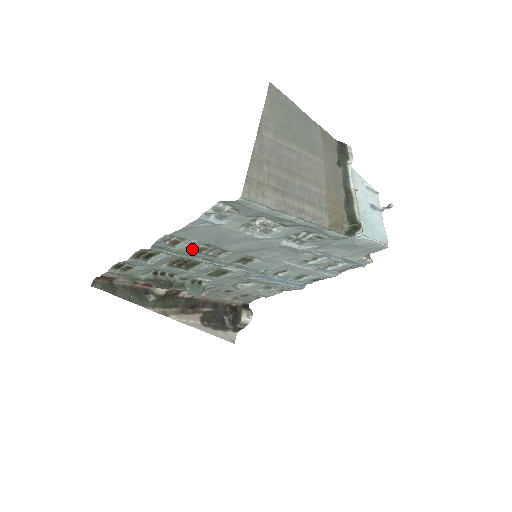
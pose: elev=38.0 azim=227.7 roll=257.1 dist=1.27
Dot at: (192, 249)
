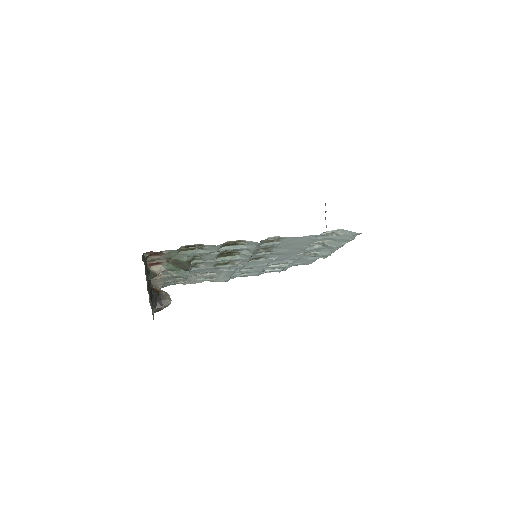
Dot at: (263, 247)
